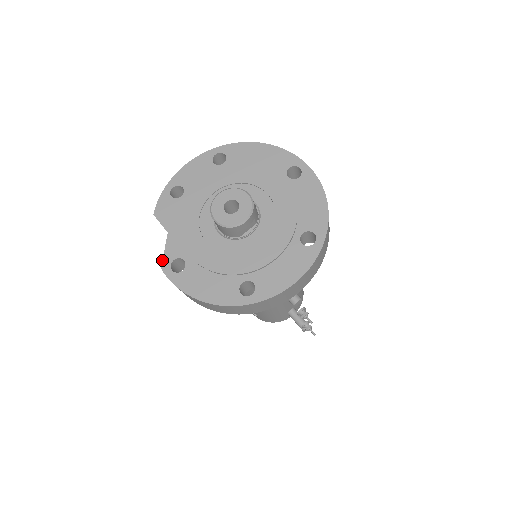
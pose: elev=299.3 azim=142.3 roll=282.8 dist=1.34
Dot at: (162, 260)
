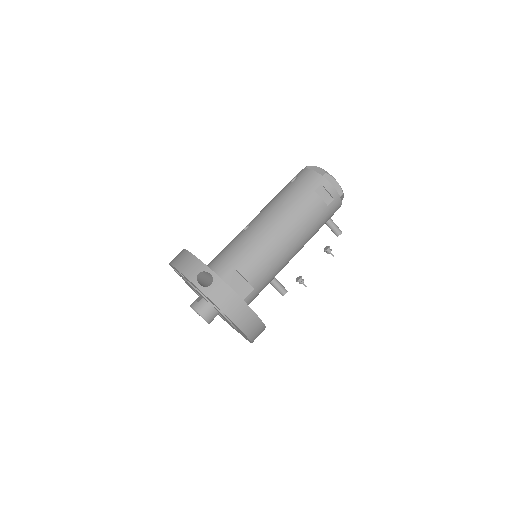
Dot at: occluded
